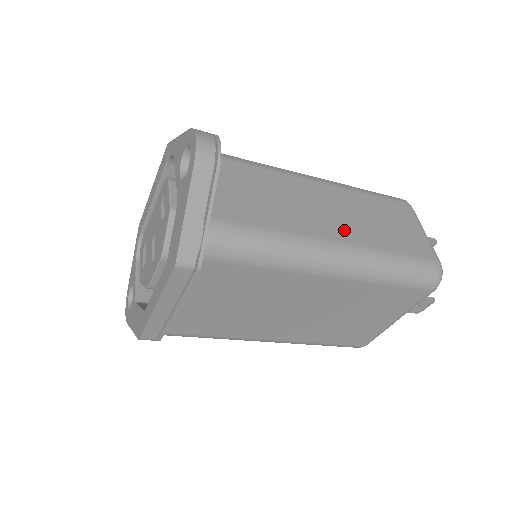
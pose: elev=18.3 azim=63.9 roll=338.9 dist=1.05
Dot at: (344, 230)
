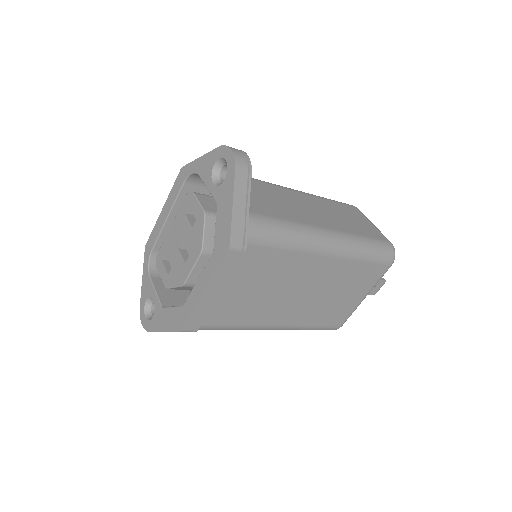
Dot at: (328, 222)
